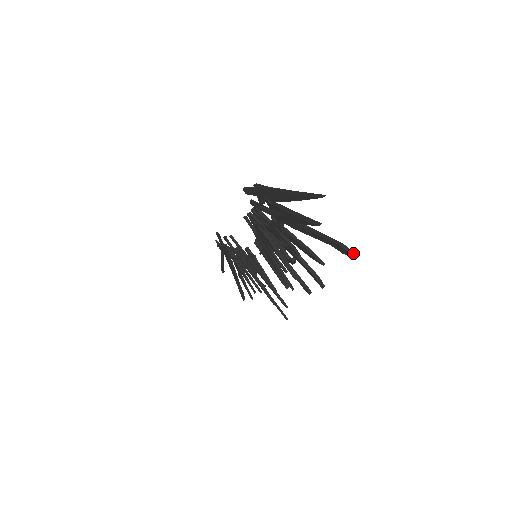
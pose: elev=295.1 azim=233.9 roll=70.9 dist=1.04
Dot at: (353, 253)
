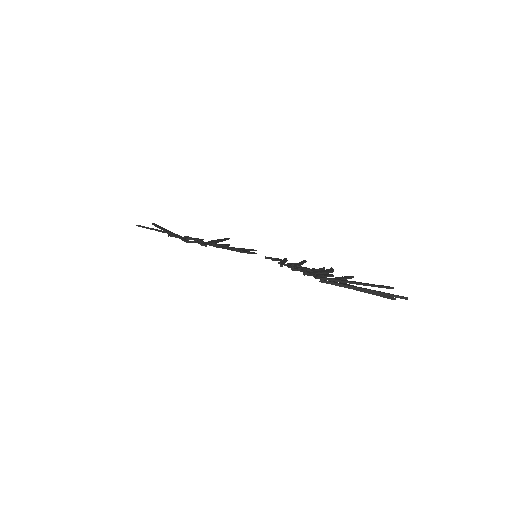
Dot at: (393, 288)
